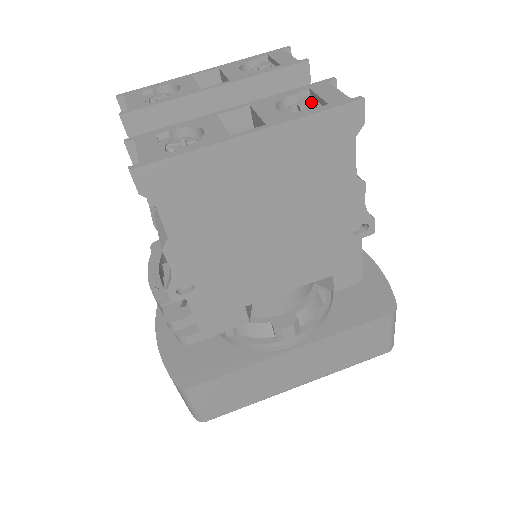
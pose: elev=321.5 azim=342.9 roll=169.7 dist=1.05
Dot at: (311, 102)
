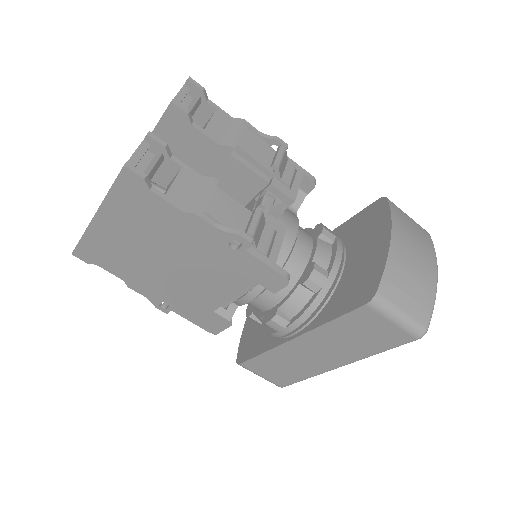
Dot at: occluded
